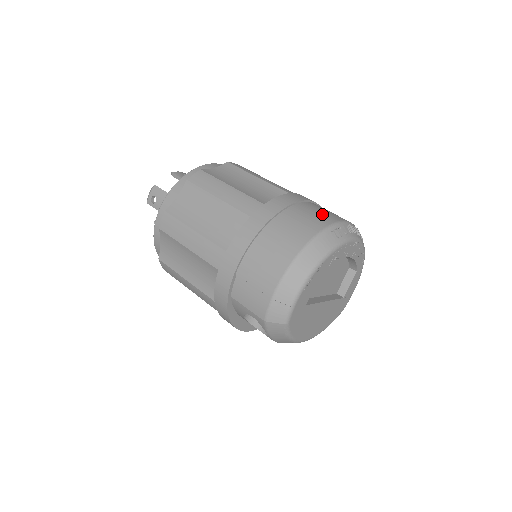
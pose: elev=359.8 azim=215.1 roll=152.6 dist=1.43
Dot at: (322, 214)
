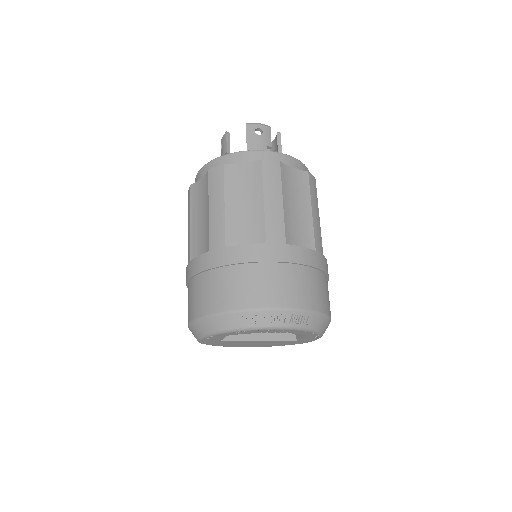
Dot at: (258, 290)
